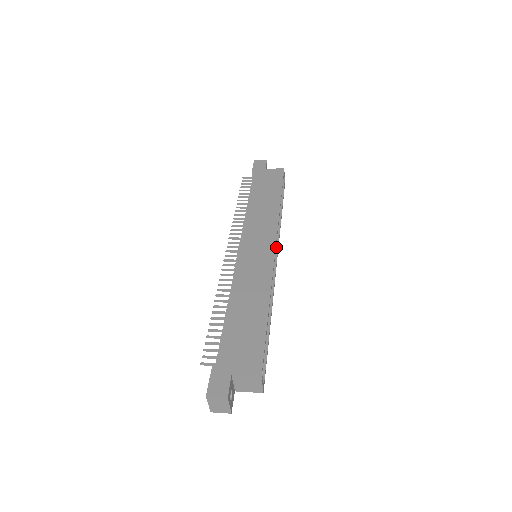
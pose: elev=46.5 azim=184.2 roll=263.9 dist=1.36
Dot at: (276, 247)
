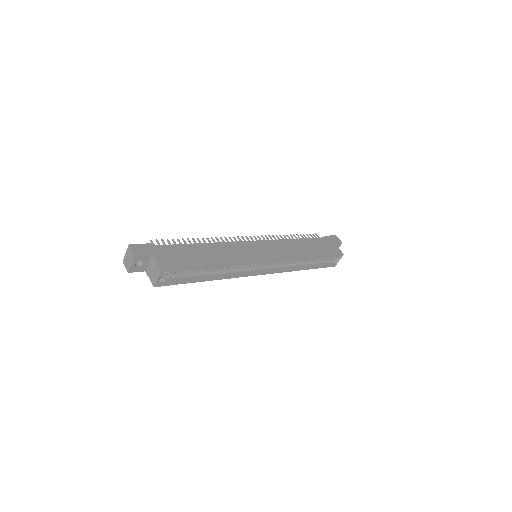
Dot at: (275, 270)
